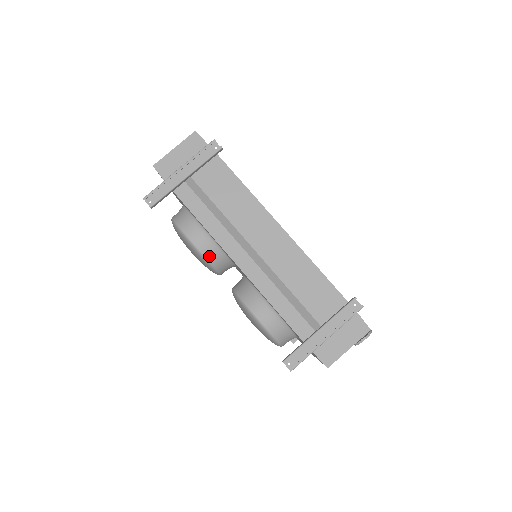
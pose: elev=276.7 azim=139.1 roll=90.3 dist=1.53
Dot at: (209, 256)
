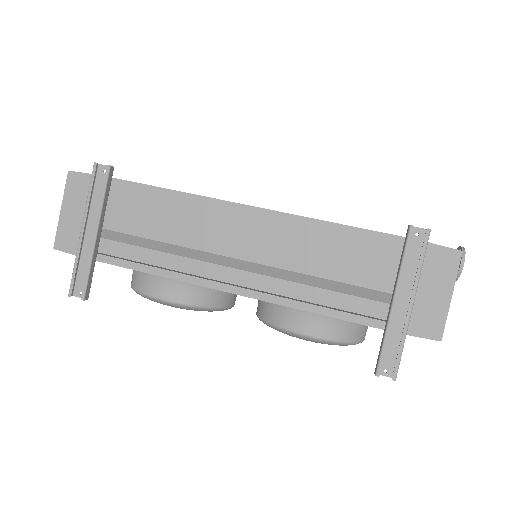
Dot at: (198, 301)
